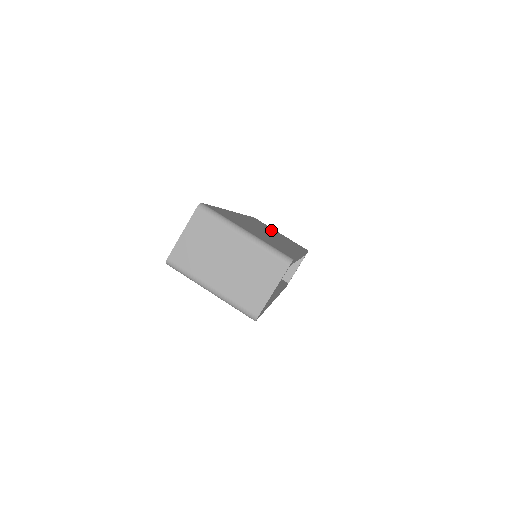
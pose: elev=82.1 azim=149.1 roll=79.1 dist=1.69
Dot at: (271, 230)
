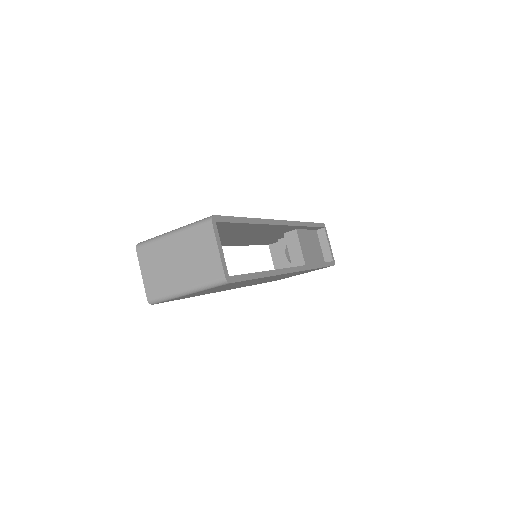
Dot at: occluded
